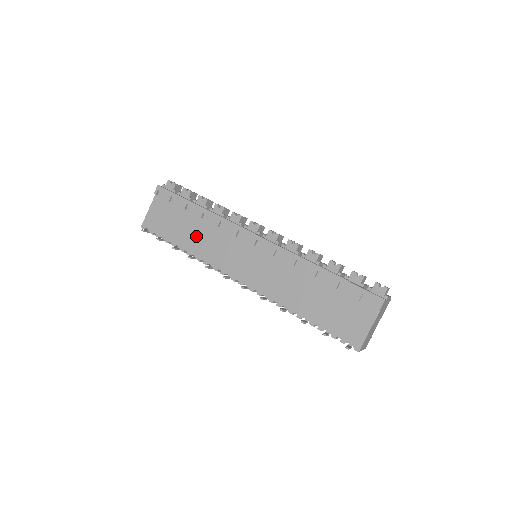
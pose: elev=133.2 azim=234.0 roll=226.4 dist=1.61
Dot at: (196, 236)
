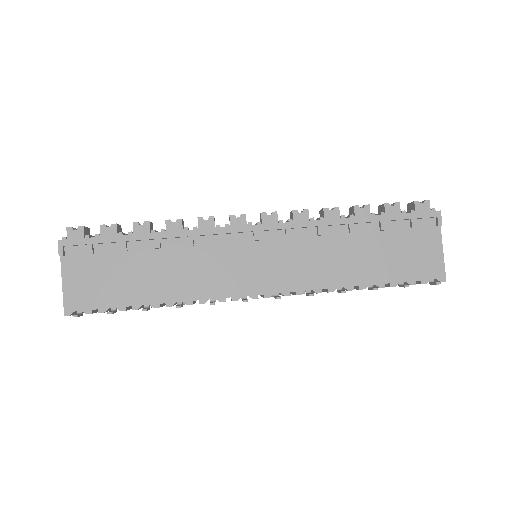
Dot at: (166, 276)
